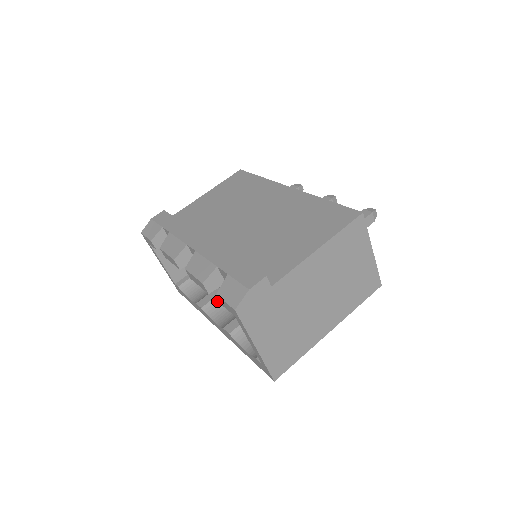
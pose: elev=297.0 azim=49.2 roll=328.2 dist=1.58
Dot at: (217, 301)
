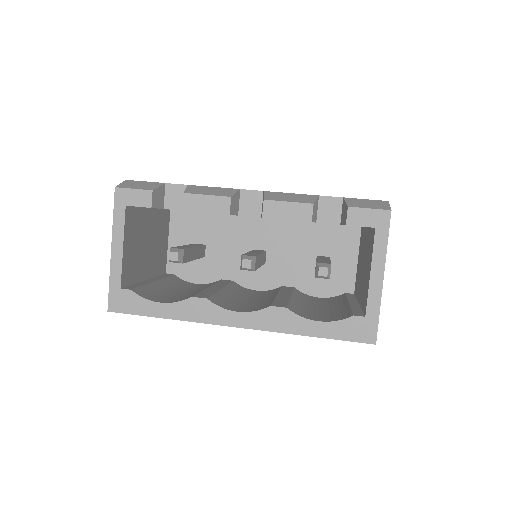
Dot at: (218, 298)
